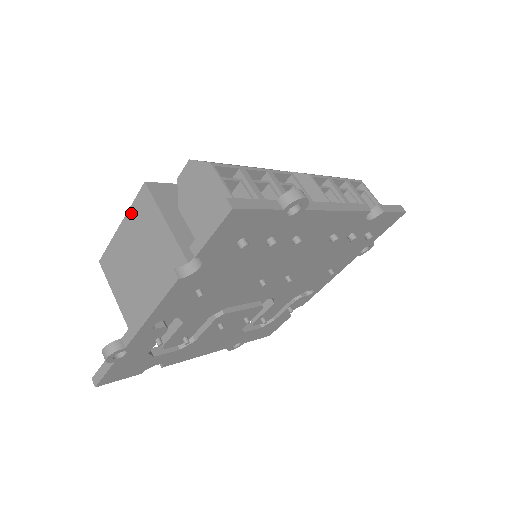
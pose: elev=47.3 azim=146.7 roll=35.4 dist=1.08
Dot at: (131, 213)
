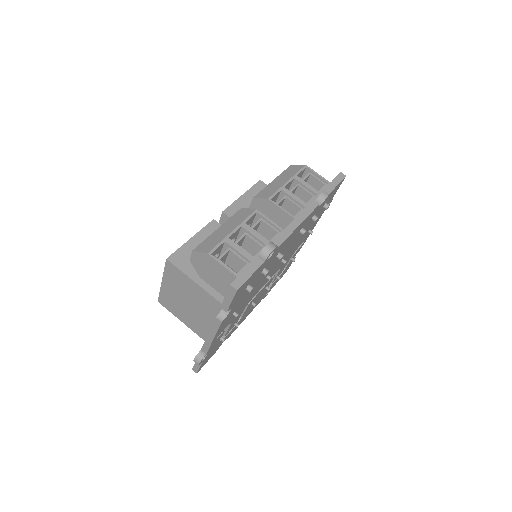
Dot at: (166, 276)
